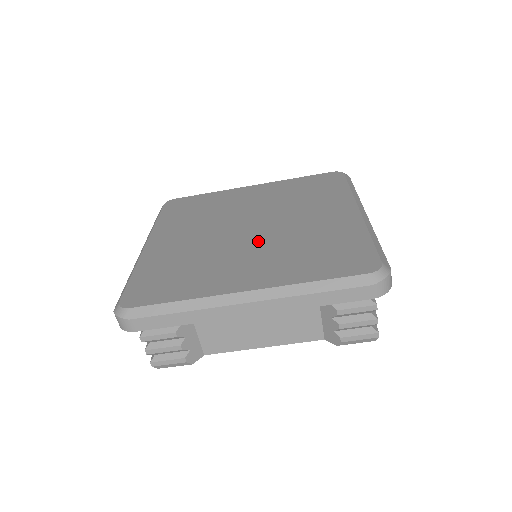
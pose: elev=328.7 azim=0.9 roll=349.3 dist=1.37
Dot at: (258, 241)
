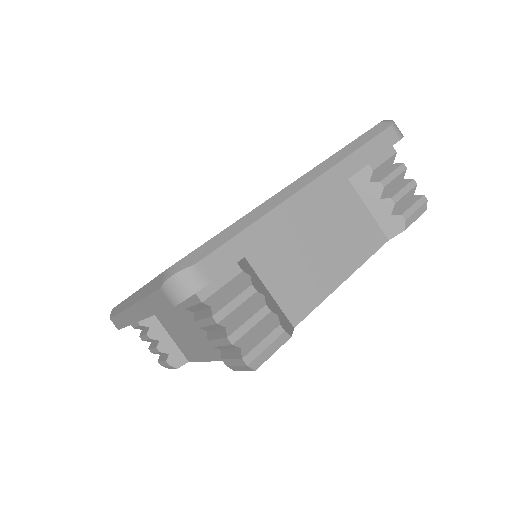
Dot at: occluded
